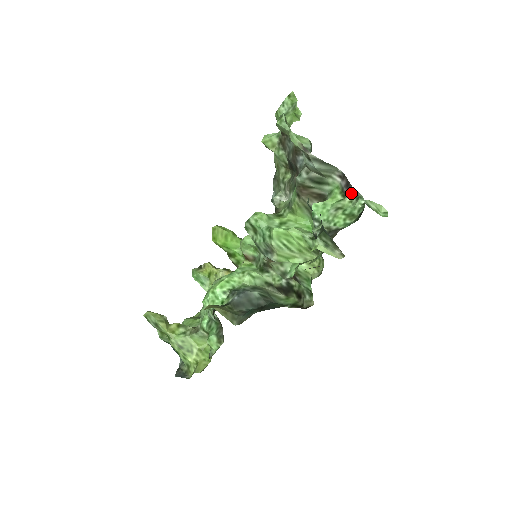
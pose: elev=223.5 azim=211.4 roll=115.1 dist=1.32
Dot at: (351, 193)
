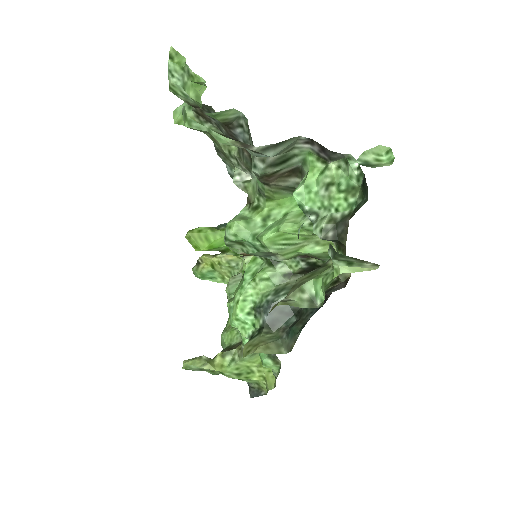
Dot at: (333, 157)
